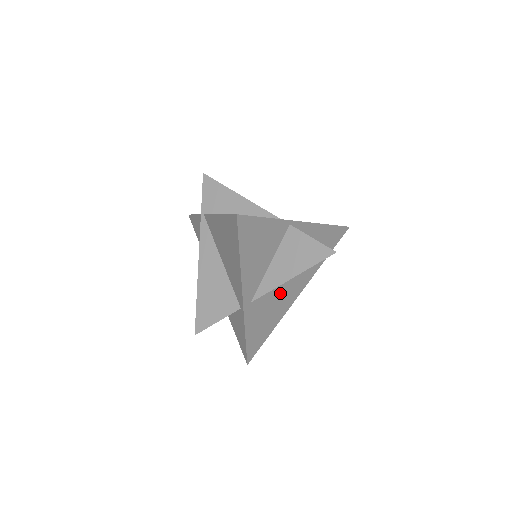
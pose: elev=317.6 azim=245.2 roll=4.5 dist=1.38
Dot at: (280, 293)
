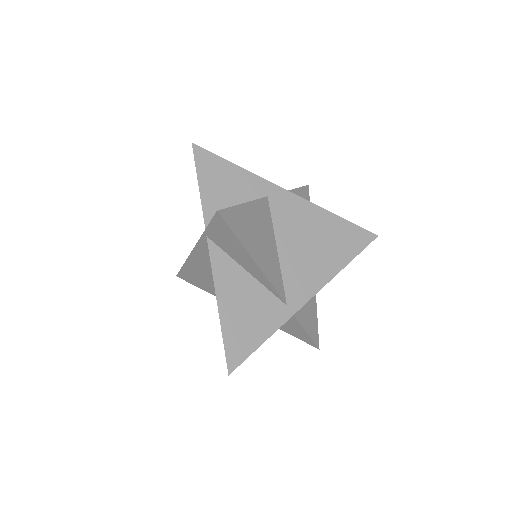
Dot at: occluded
